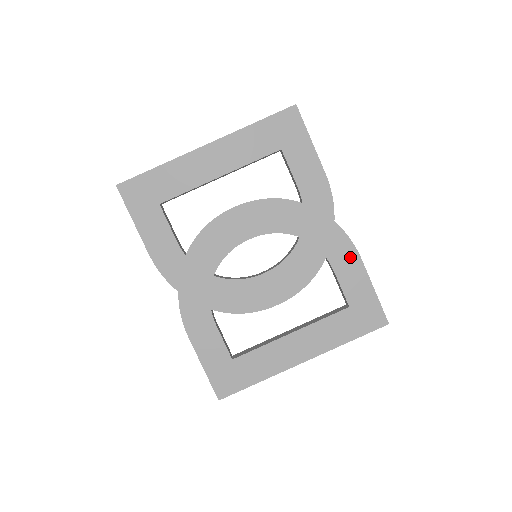
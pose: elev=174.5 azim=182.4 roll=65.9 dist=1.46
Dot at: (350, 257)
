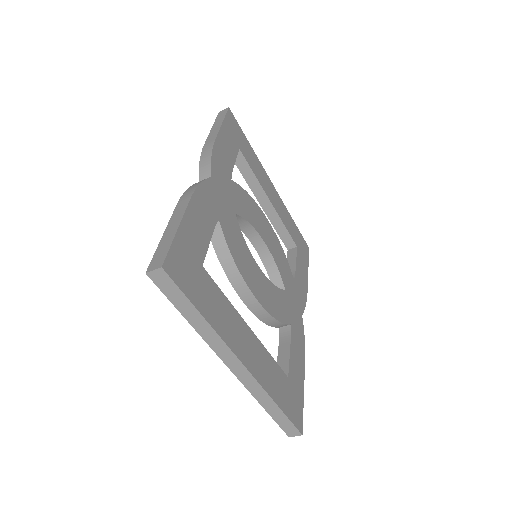
Dot at: (301, 347)
